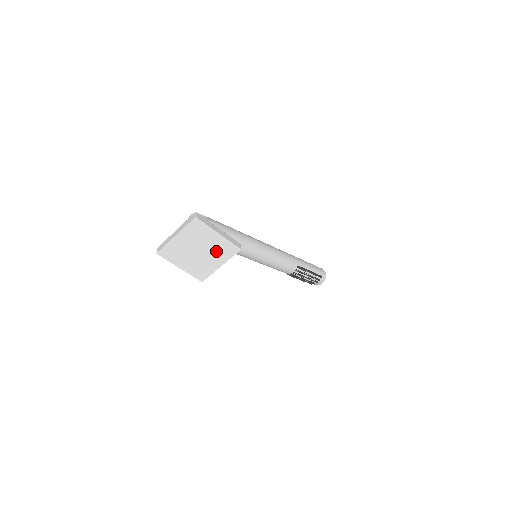
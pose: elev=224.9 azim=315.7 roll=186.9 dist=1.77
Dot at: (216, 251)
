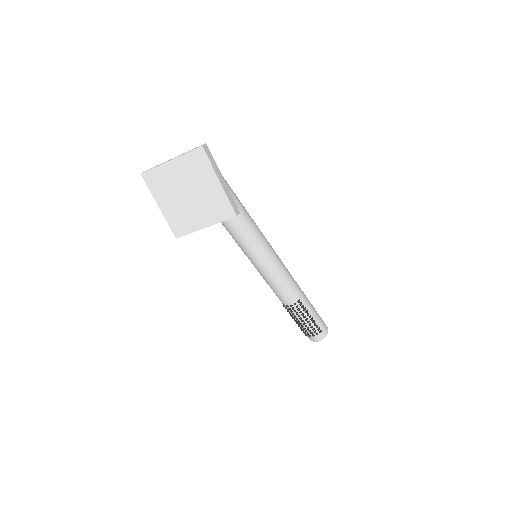
Dot at: (208, 204)
